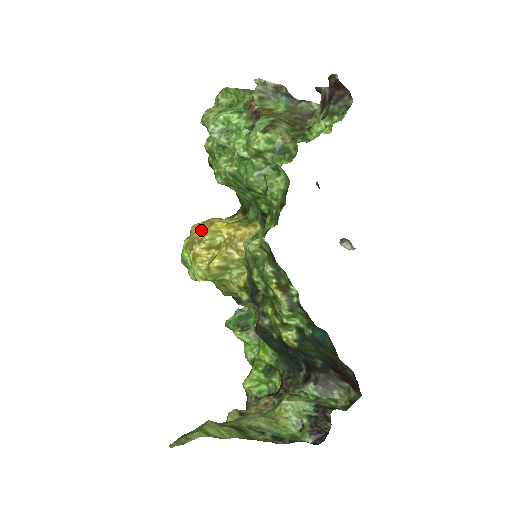
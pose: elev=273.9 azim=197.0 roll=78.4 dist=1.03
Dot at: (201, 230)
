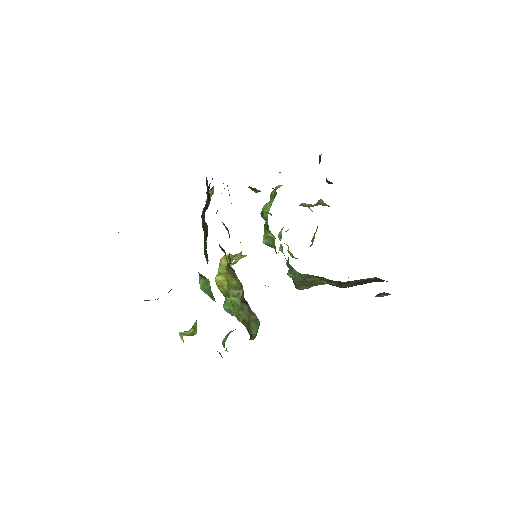
Dot at: occluded
